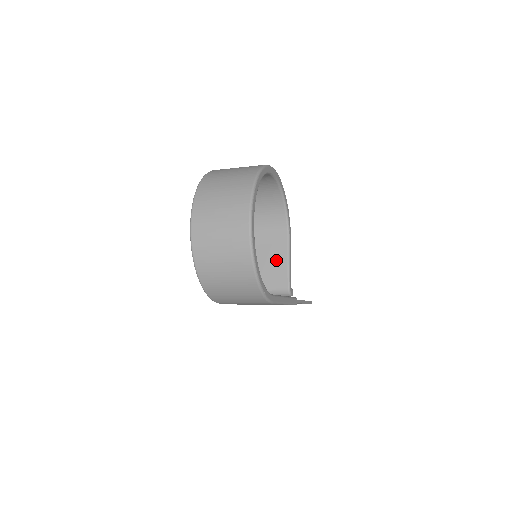
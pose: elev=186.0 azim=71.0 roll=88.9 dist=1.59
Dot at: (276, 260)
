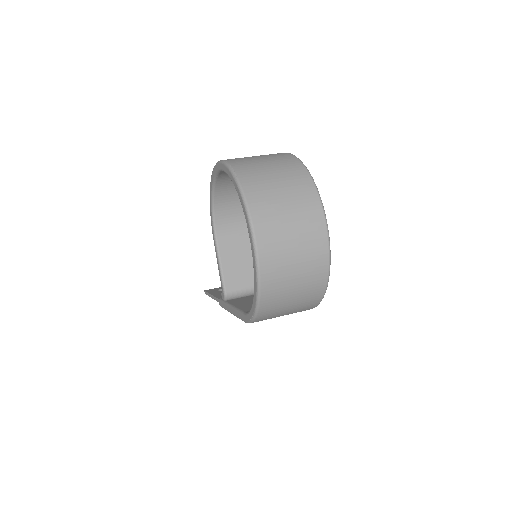
Dot at: occluded
